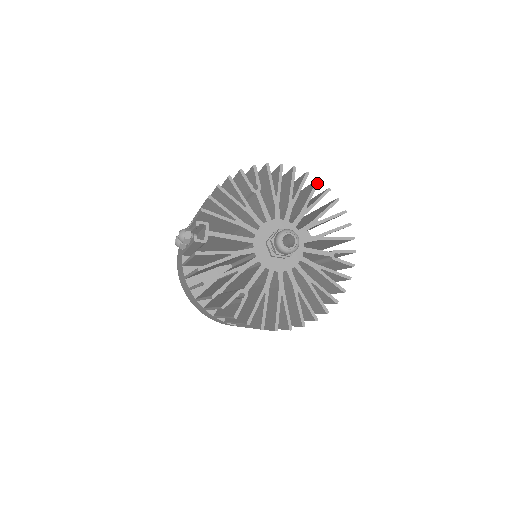
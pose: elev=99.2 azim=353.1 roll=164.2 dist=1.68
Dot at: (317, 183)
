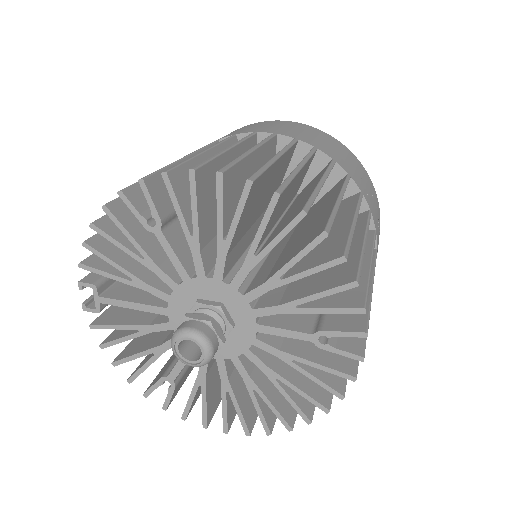
Dot at: (273, 202)
